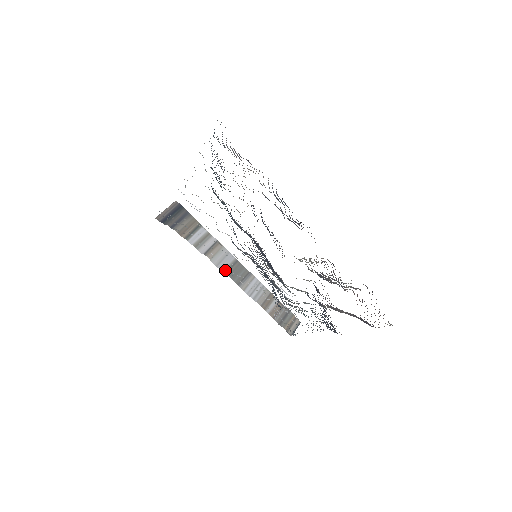
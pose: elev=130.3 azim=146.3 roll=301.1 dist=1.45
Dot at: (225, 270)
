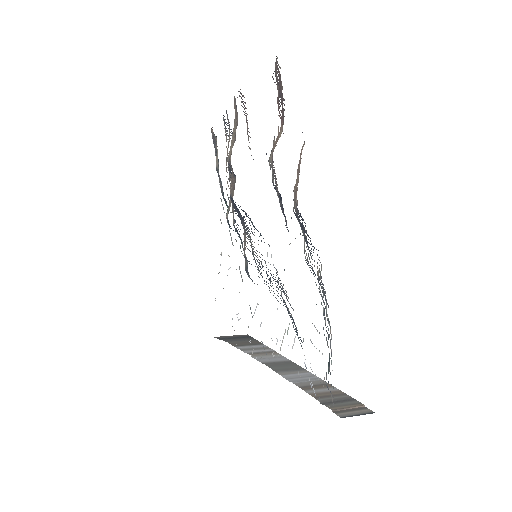
Dot at: (266, 363)
